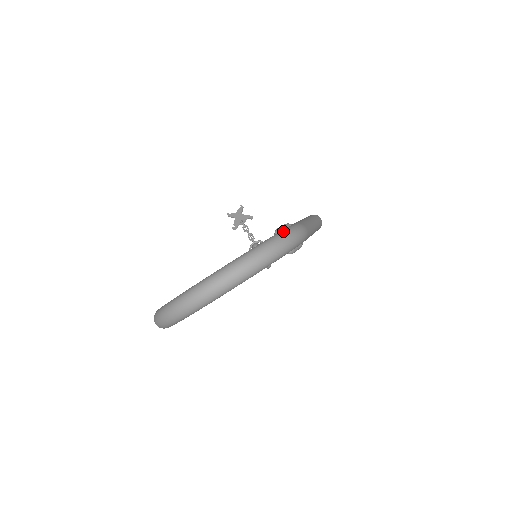
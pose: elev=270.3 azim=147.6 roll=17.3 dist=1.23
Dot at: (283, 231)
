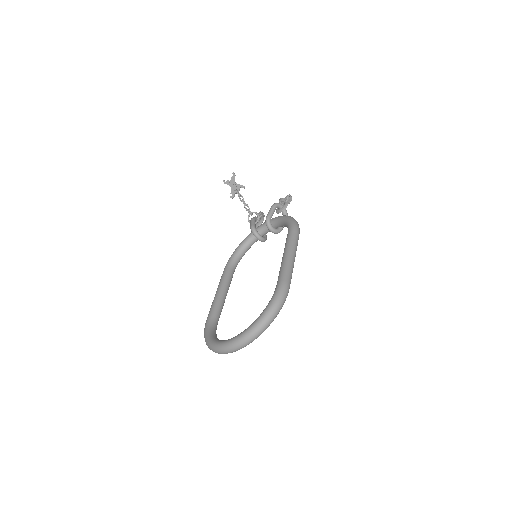
Dot at: (274, 300)
